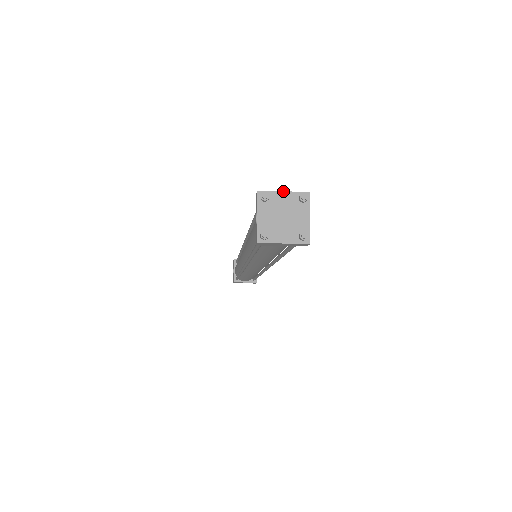
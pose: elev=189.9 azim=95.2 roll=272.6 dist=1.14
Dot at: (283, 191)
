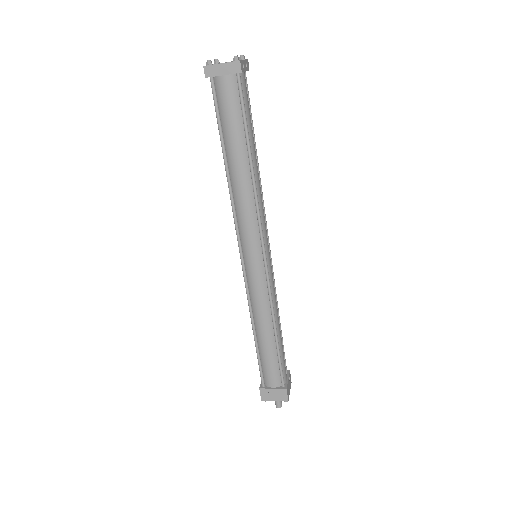
Dot at: occluded
